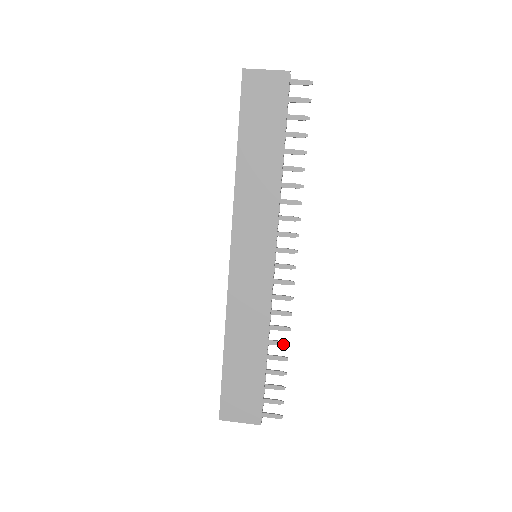
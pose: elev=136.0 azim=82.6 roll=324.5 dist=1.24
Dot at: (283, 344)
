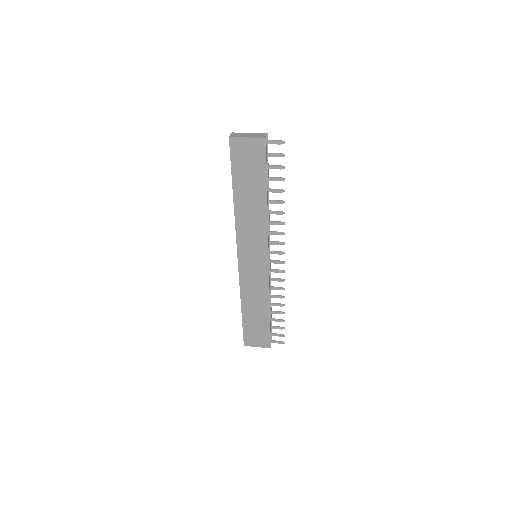
Dot at: (280, 305)
